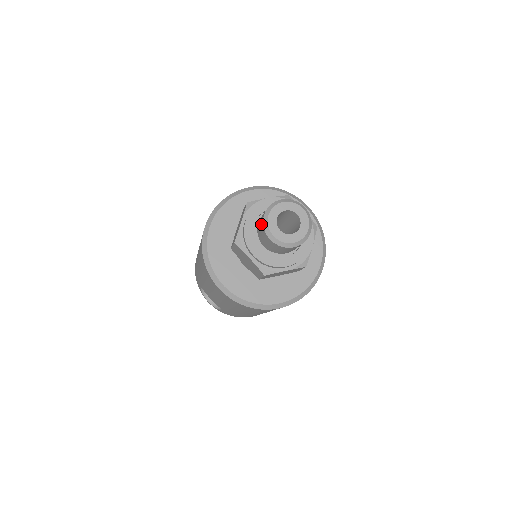
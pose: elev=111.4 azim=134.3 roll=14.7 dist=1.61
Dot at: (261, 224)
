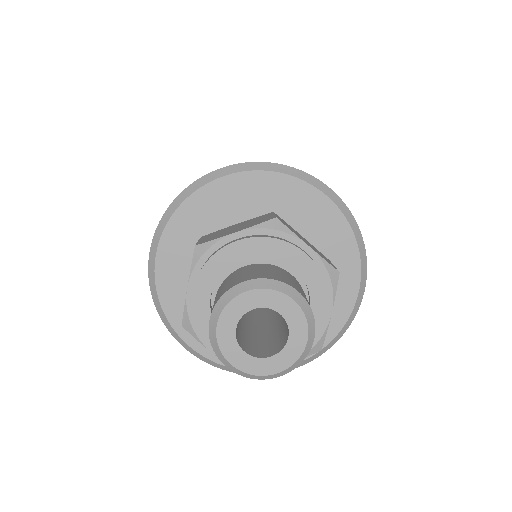
Dot at: (230, 283)
